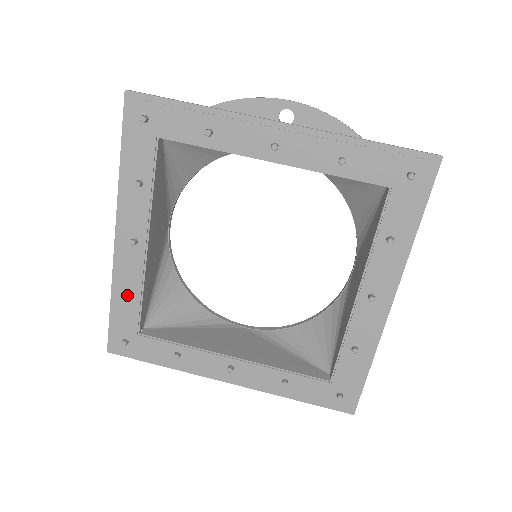
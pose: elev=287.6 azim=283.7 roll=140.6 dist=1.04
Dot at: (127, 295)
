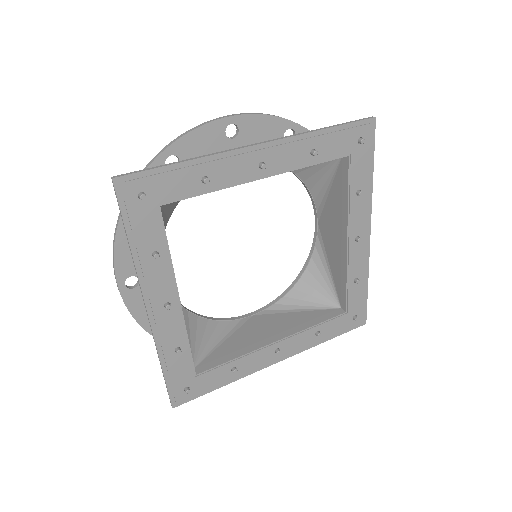
Dot at: (178, 352)
